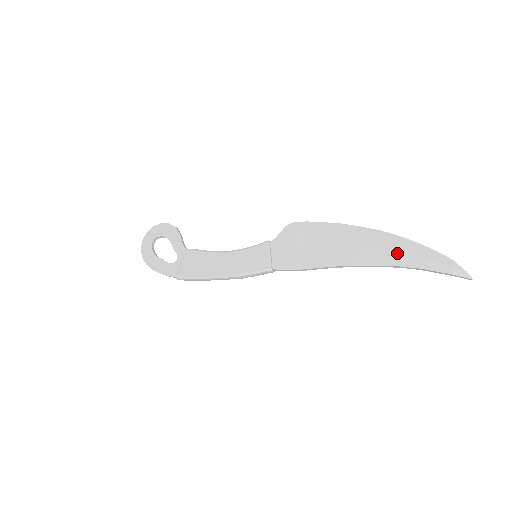
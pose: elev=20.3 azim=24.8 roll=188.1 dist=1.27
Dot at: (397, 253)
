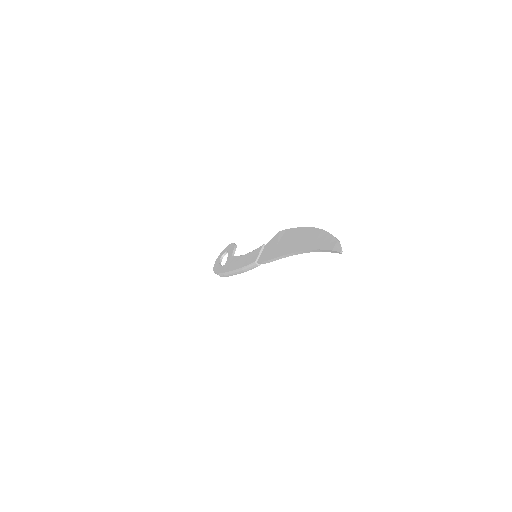
Dot at: (314, 241)
